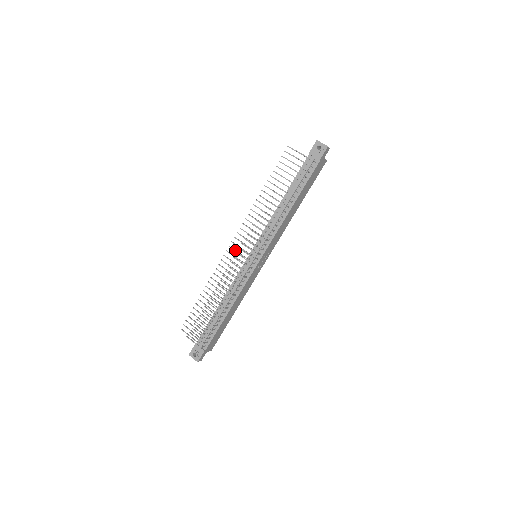
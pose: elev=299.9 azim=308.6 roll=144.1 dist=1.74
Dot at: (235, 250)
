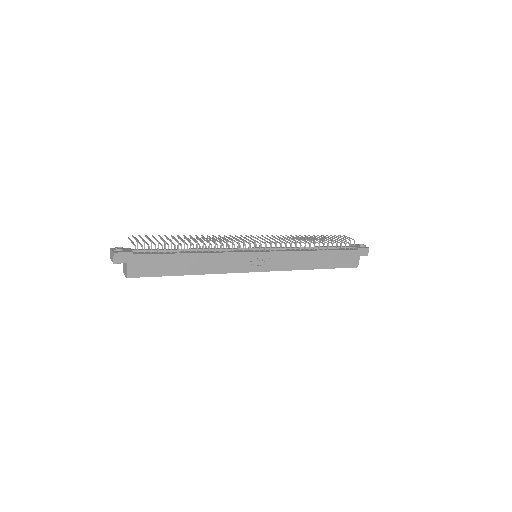
Dot at: (243, 239)
